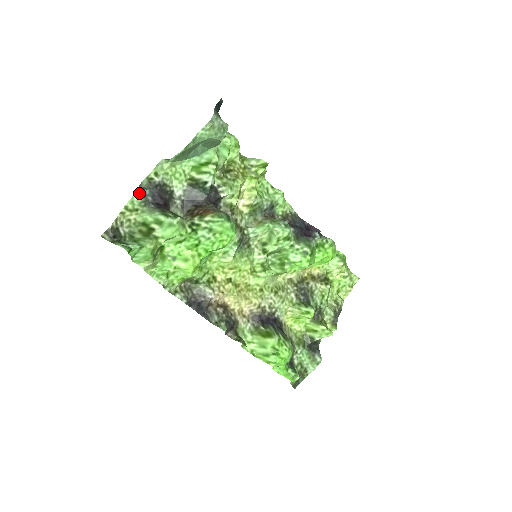
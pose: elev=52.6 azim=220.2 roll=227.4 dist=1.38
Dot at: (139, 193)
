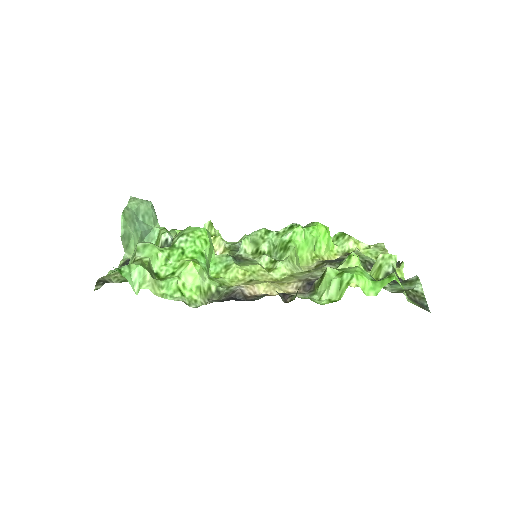
Dot at: occluded
